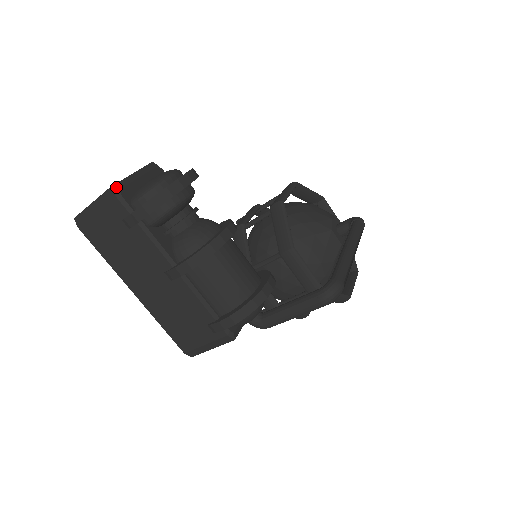
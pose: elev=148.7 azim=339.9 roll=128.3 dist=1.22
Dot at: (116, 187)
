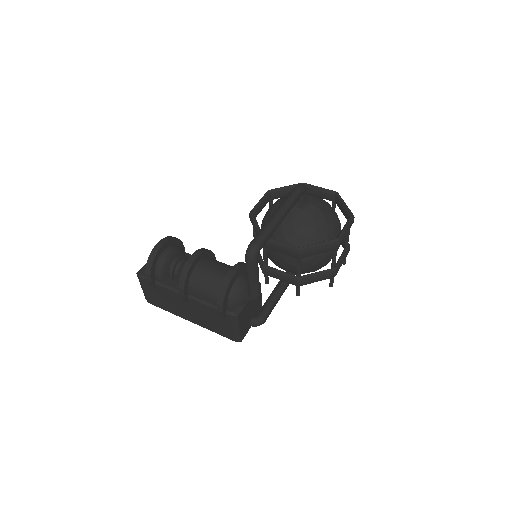
Dot at: (138, 272)
